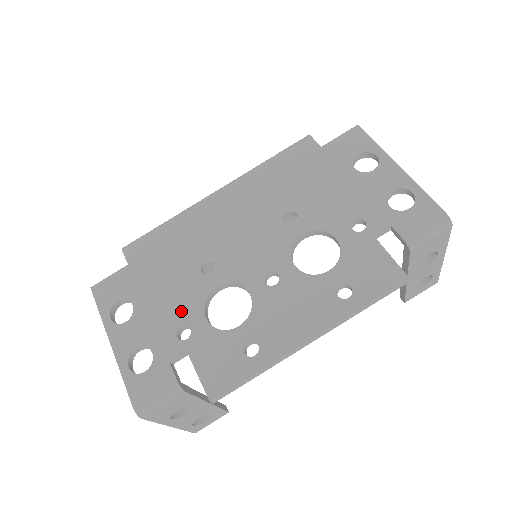
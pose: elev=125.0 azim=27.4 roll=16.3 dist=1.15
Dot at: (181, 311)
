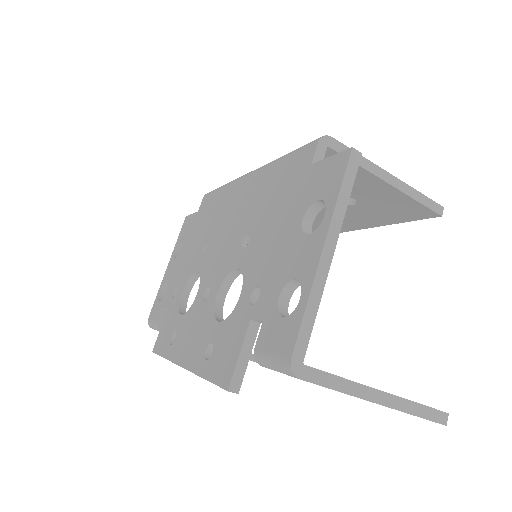
Dot at: (183, 274)
